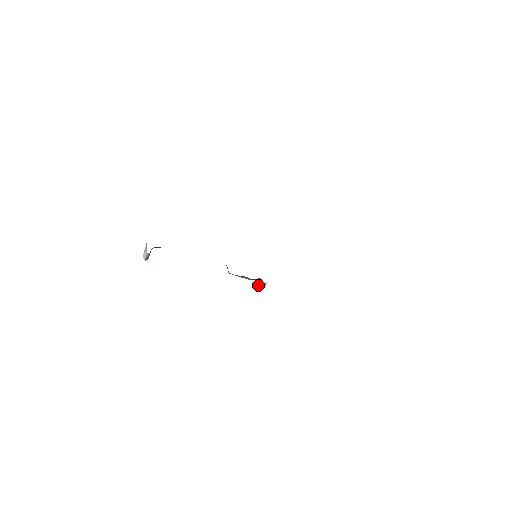
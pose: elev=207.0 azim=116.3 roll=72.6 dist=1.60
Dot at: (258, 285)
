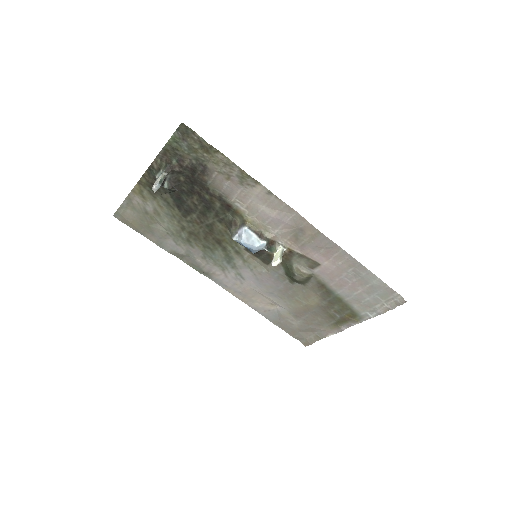
Dot at: (273, 261)
